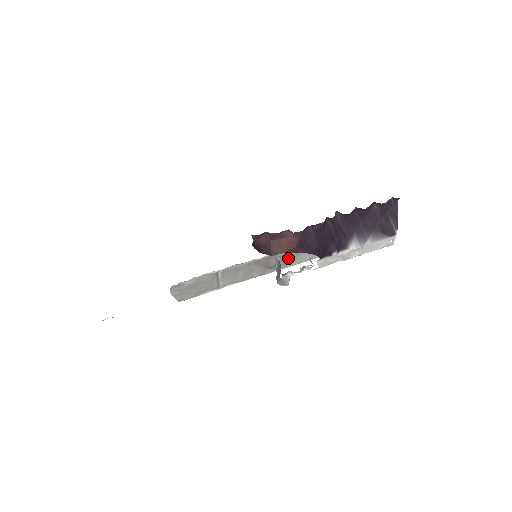
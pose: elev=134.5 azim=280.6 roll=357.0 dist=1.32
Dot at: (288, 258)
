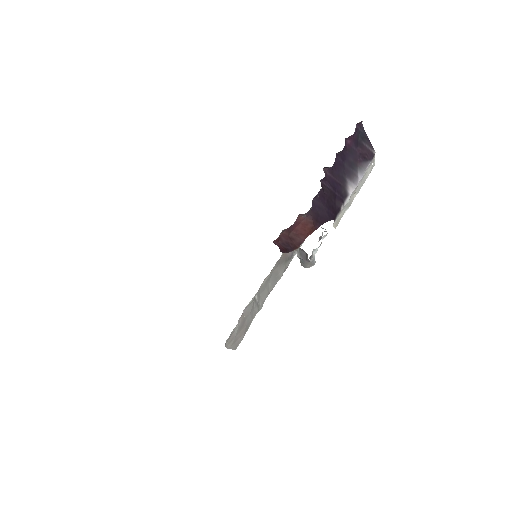
Dot at: occluded
